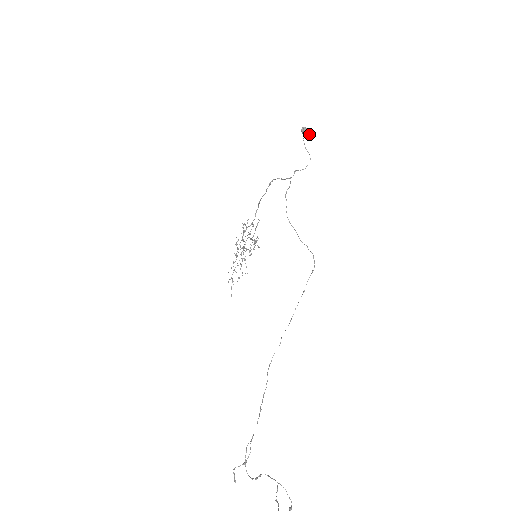
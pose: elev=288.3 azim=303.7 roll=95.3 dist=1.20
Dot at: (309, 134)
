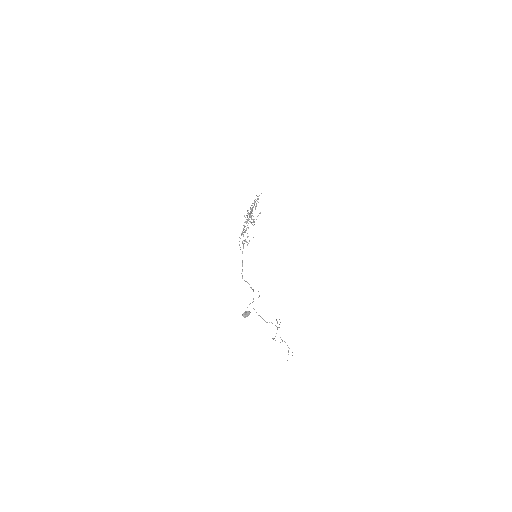
Dot at: occluded
